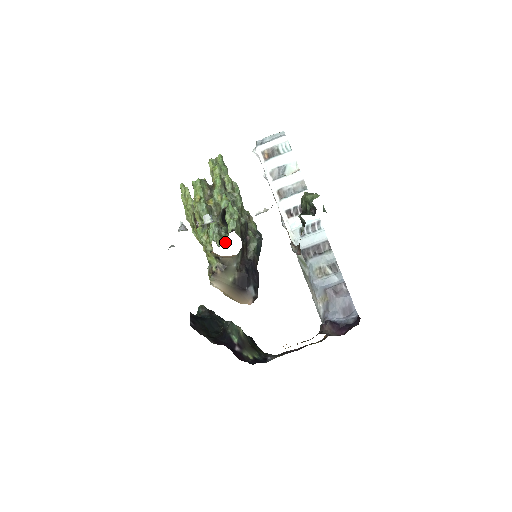
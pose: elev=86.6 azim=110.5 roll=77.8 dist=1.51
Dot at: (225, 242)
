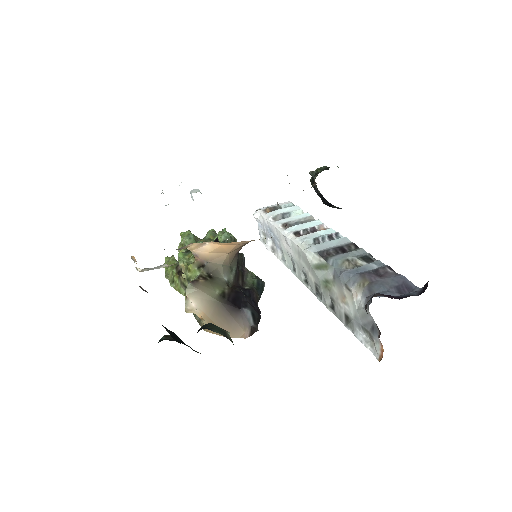
Dot at: occluded
